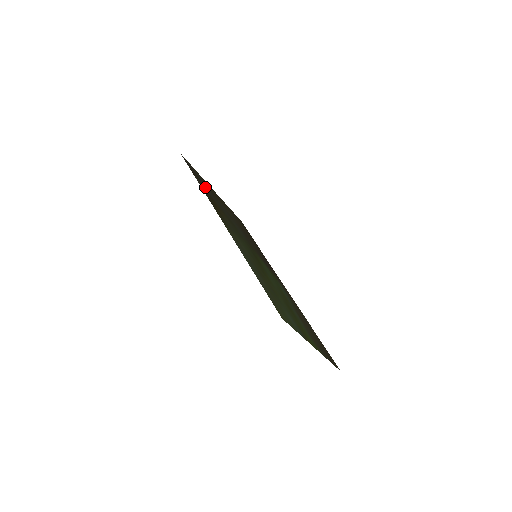
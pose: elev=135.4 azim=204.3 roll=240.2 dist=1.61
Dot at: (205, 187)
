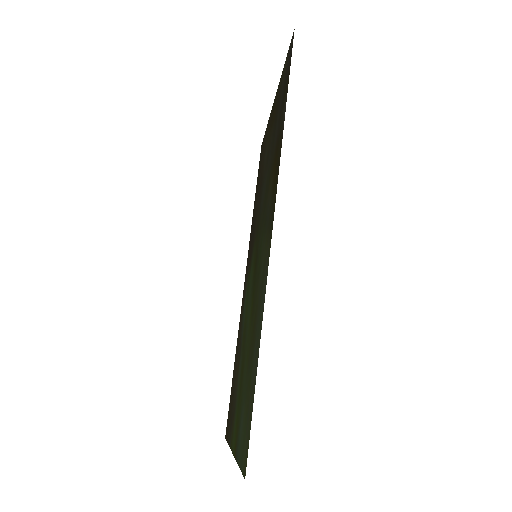
Dot at: (280, 113)
